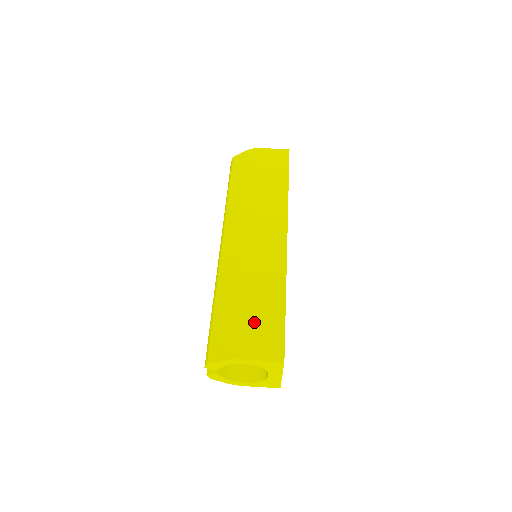
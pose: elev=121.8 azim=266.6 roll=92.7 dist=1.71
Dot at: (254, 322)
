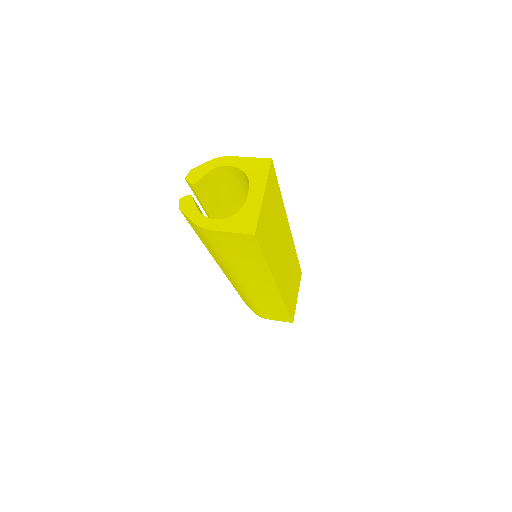
Dot at: occluded
